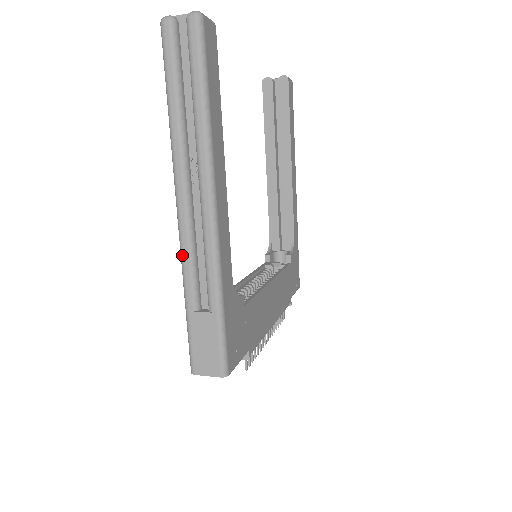
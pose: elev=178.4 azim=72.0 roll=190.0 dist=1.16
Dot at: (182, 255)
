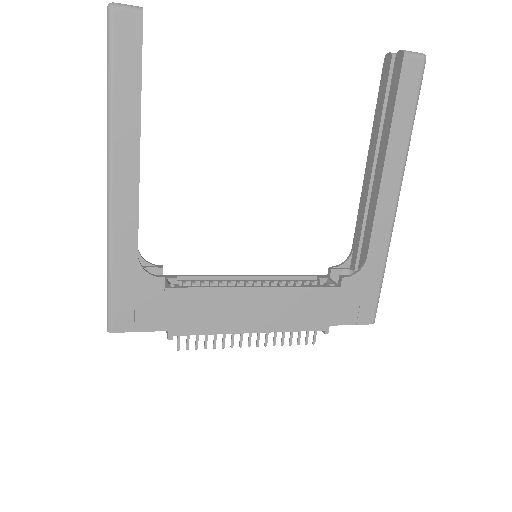
Dot at: occluded
